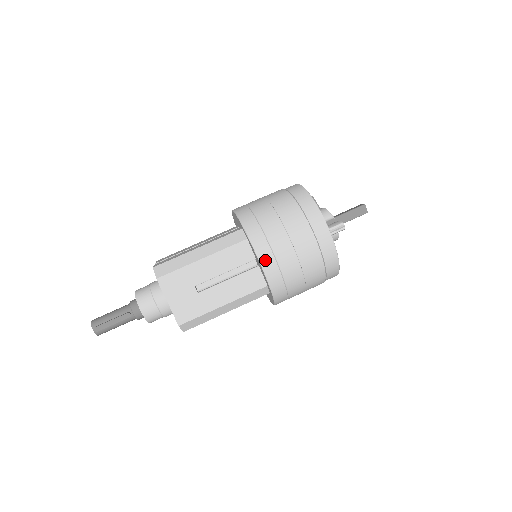
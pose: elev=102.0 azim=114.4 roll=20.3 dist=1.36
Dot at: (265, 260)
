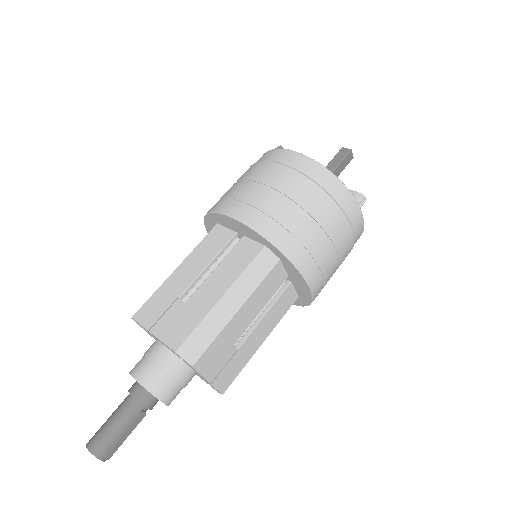
Dot at: (314, 281)
